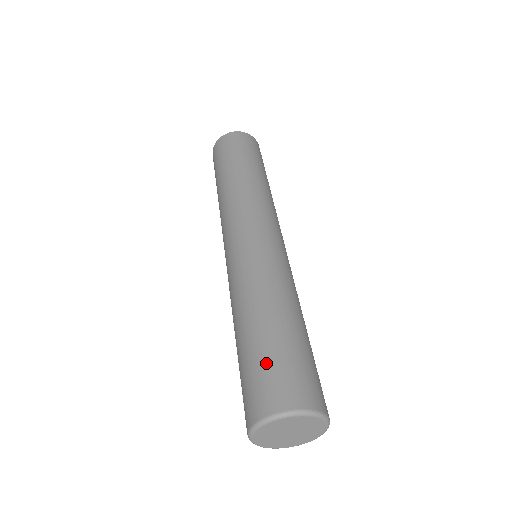
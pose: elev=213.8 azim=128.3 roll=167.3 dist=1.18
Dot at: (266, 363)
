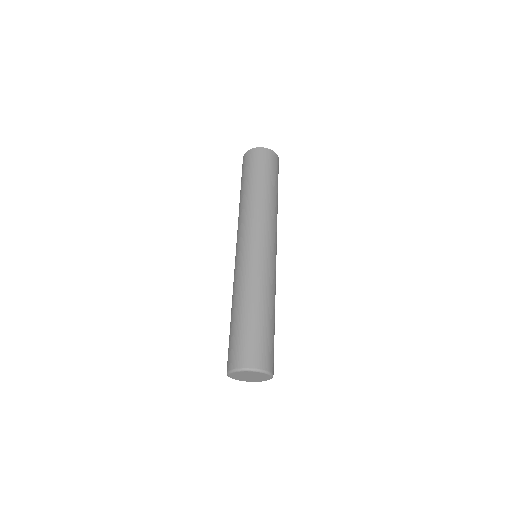
Dot at: (230, 341)
